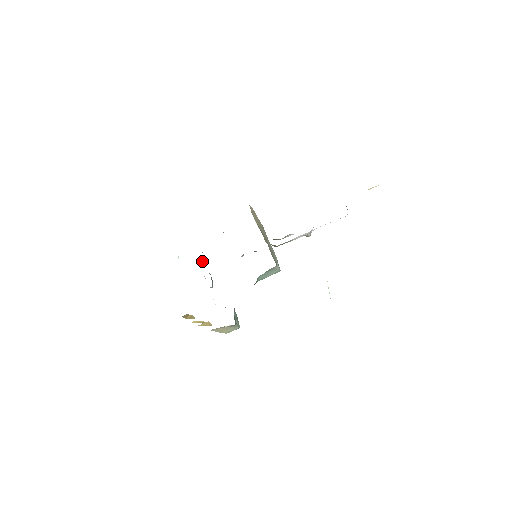
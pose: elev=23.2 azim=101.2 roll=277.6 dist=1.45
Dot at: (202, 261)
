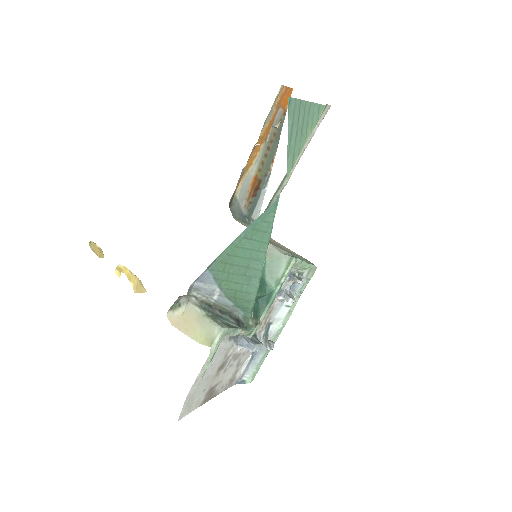
Dot at: (265, 344)
